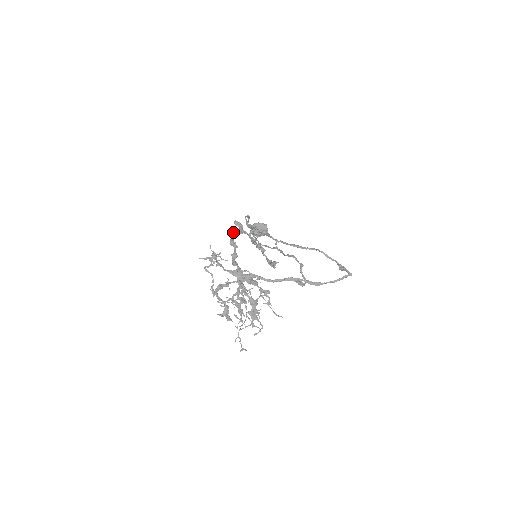
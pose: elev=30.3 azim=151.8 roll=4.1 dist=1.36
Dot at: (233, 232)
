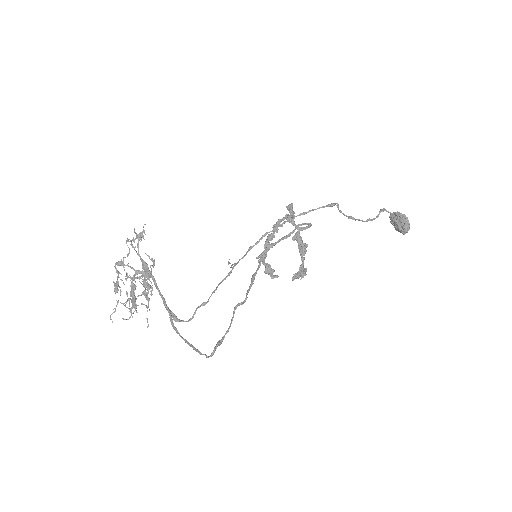
Dot at: occluded
